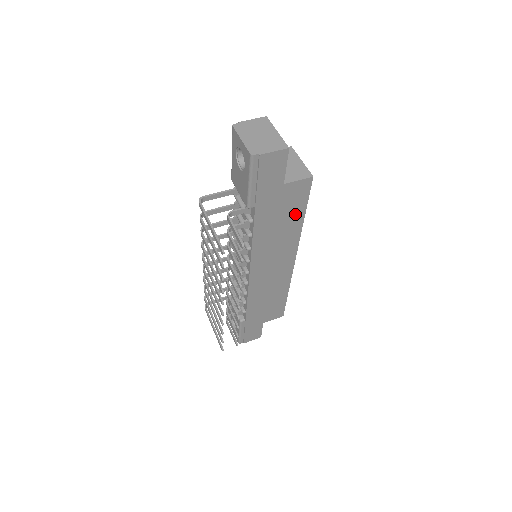
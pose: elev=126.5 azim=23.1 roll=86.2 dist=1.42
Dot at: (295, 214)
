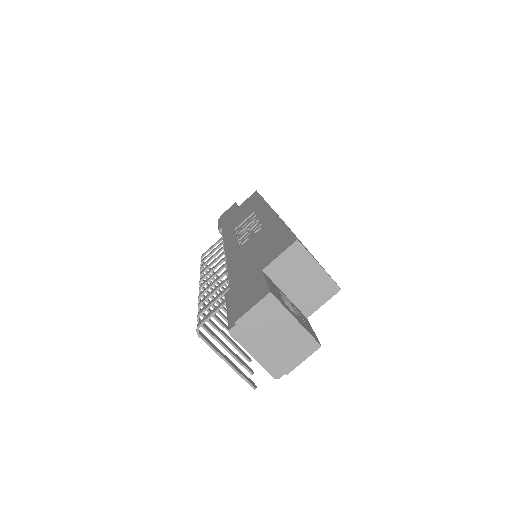
Dot at: occluded
